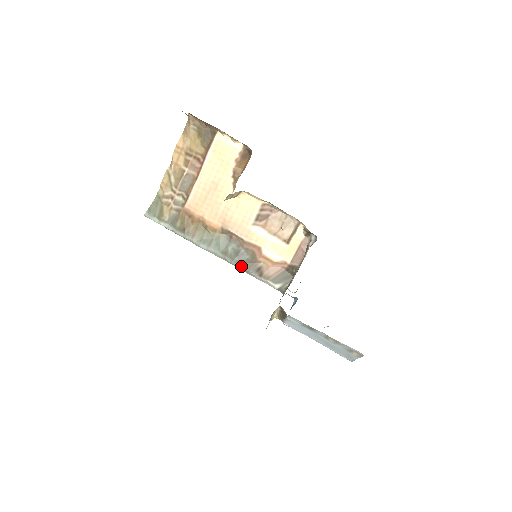
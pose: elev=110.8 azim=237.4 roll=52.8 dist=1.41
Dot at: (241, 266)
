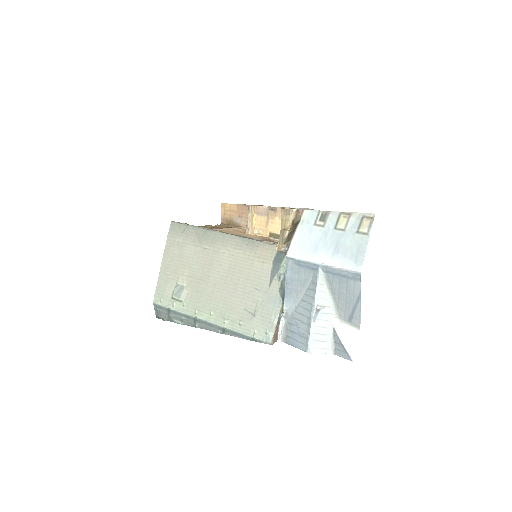
Dot at: (249, 238)
